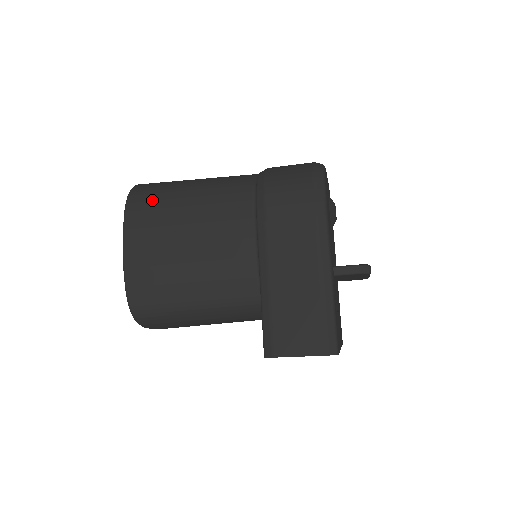
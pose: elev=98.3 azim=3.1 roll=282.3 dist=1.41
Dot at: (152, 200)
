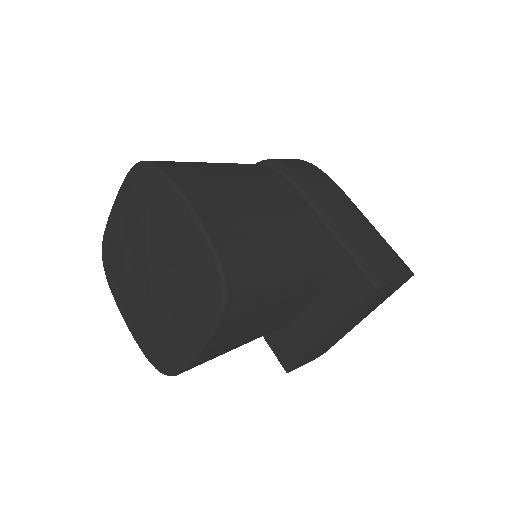
Dot at: (186, 166)
